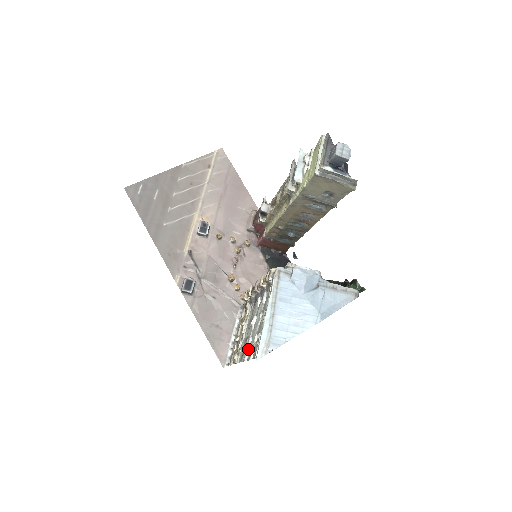
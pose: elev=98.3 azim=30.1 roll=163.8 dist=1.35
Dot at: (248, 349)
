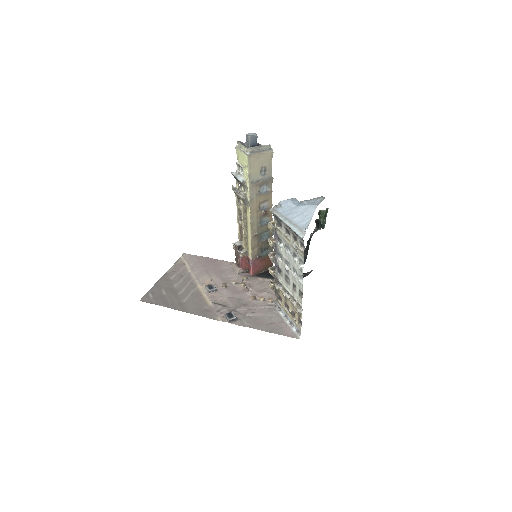
Dot at: (298, 277)
